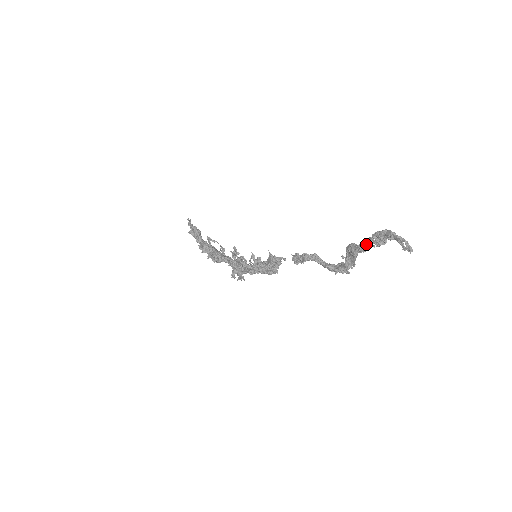
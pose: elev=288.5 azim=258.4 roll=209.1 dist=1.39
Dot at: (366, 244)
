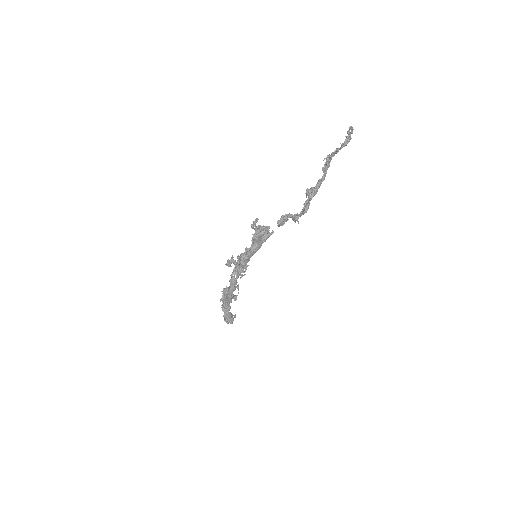
Dot at: (330, 155)
